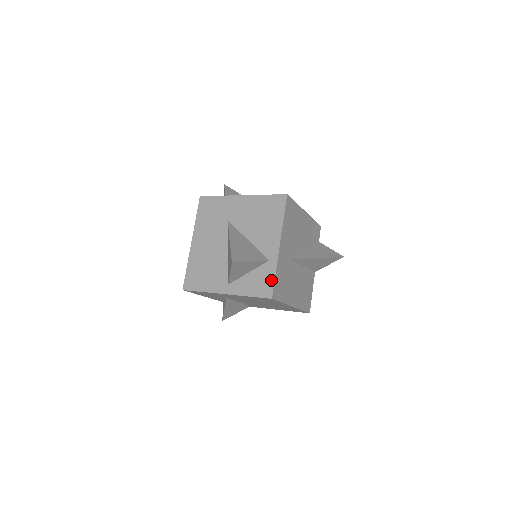
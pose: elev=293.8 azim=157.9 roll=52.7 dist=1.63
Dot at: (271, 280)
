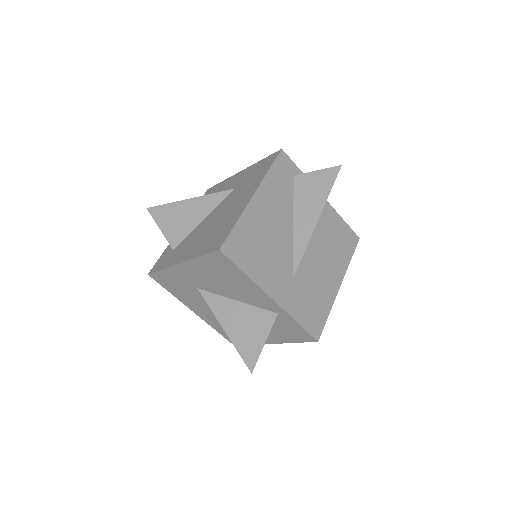
Dot at: (299, 328)
